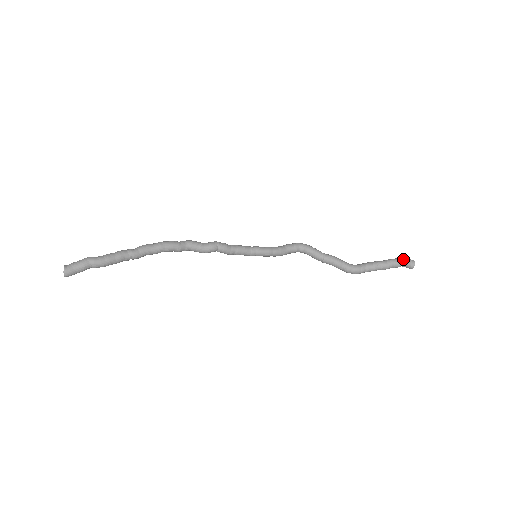
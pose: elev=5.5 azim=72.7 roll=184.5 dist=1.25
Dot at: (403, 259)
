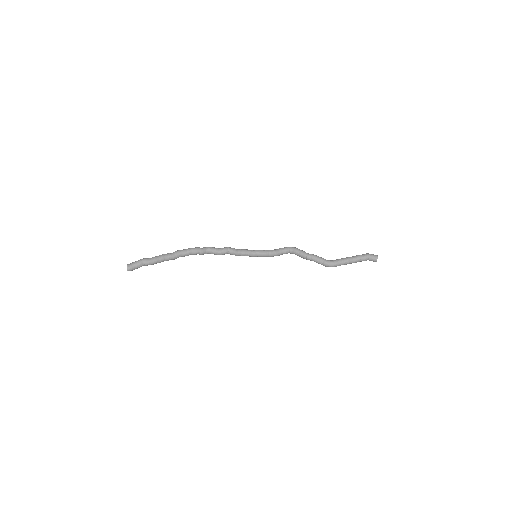
Dot at: (368, 254)
